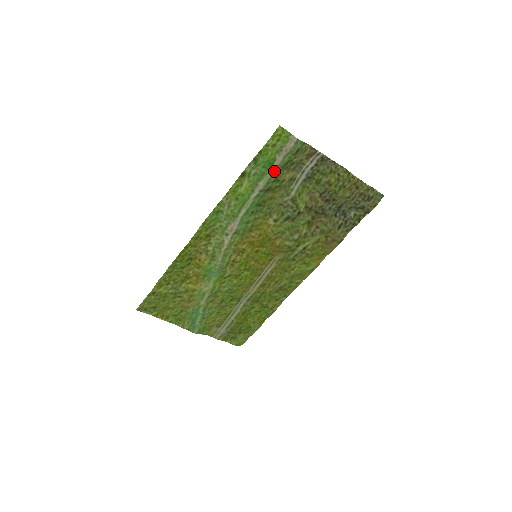
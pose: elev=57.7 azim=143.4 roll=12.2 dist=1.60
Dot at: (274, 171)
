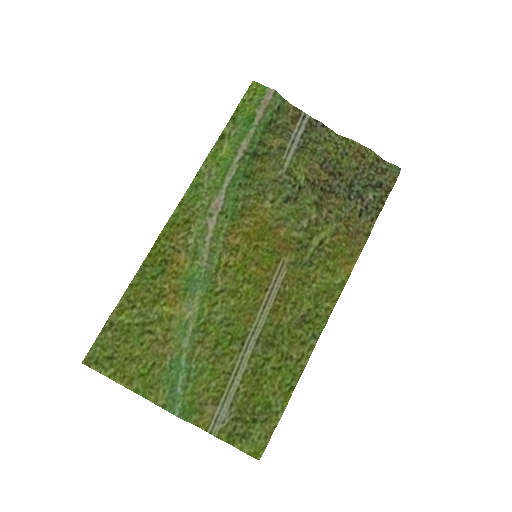
Dot at: (256, 129)
